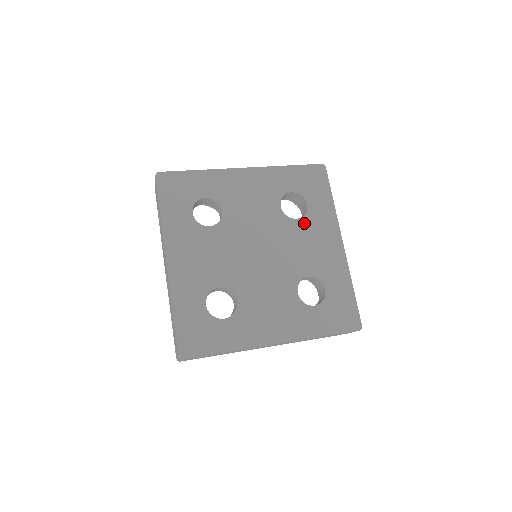
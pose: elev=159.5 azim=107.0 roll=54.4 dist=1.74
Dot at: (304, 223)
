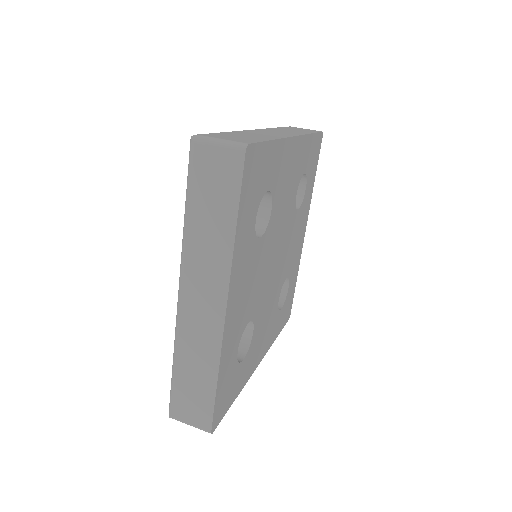
Dot at: (299, 214)
